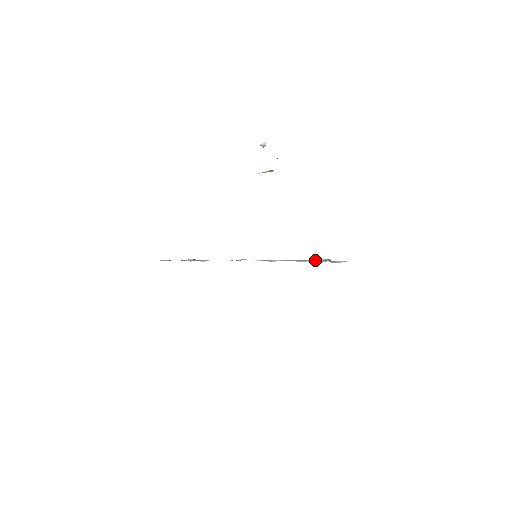
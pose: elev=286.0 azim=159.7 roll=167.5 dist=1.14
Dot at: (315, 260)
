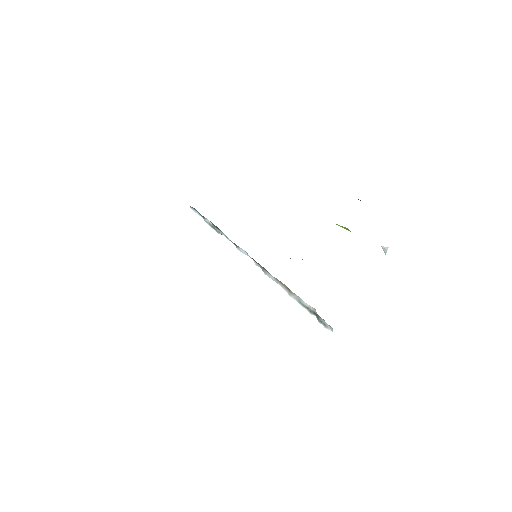
Dot at: (303, 302)
